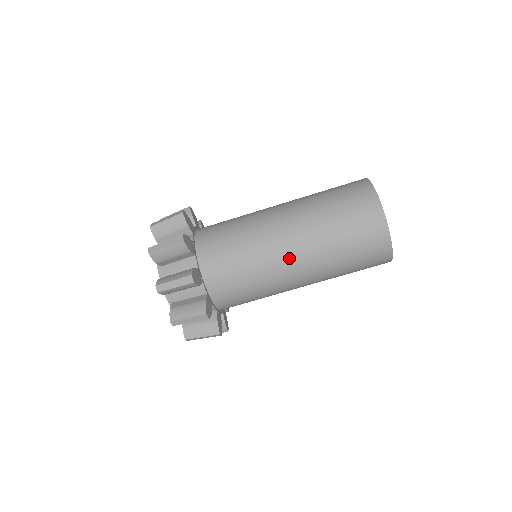
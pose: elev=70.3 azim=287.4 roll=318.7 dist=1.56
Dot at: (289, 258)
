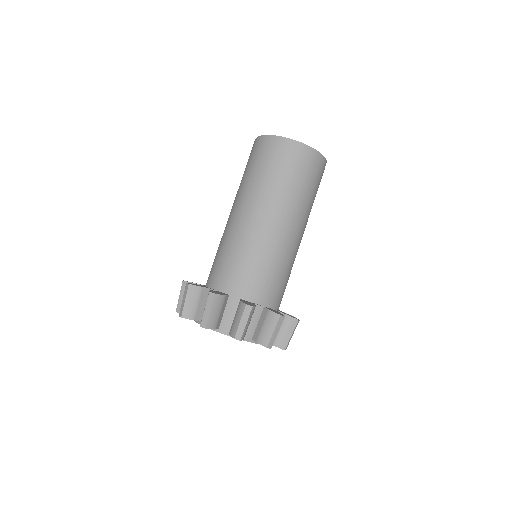
Dot at: (257, 220)
